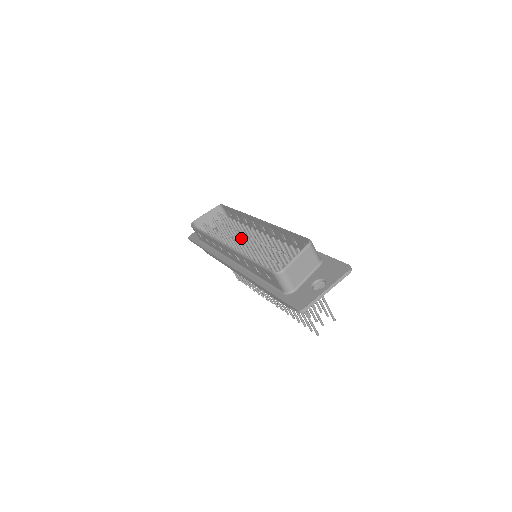
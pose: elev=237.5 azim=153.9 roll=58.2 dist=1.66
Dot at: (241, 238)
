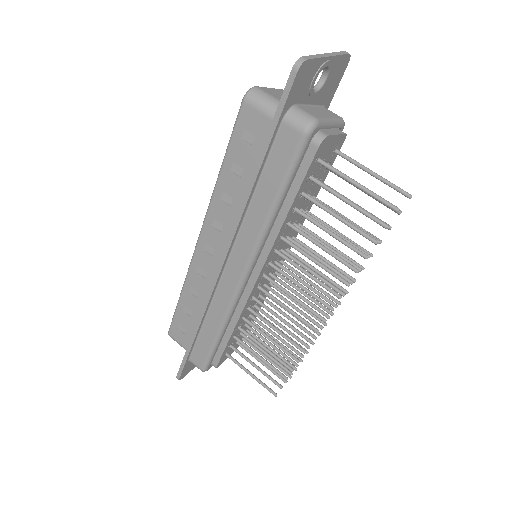
Dot at: occluded
